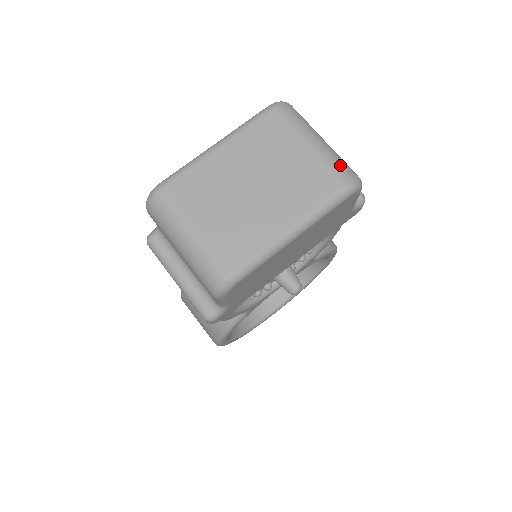
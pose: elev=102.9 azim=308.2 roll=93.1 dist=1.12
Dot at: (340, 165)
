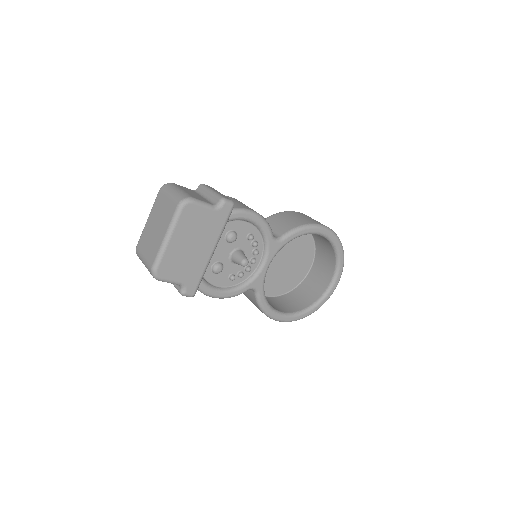
Dot at: (177, 198)
